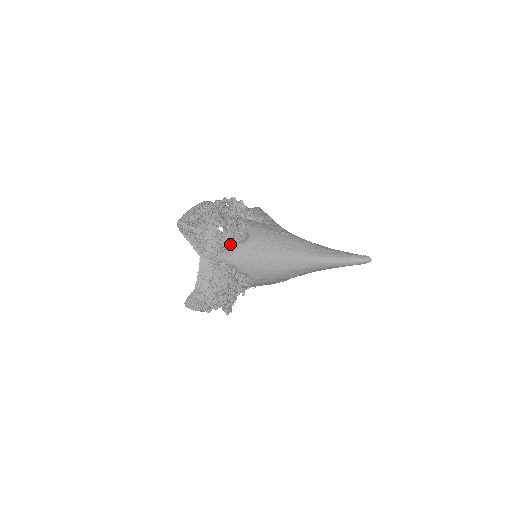
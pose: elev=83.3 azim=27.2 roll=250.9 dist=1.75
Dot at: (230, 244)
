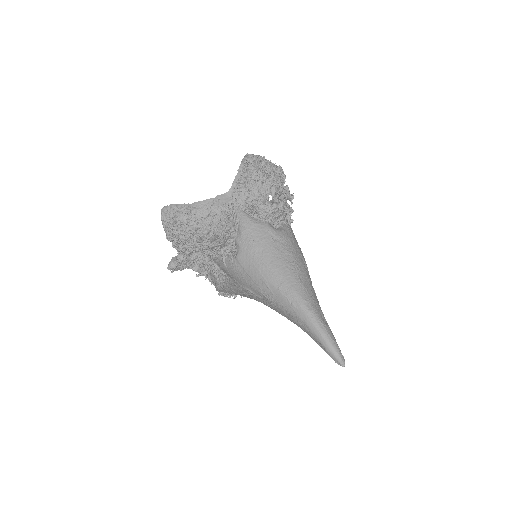
Dot at: (261, 214)
